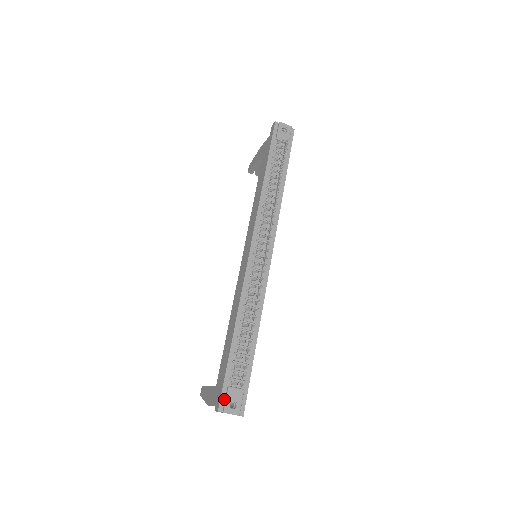
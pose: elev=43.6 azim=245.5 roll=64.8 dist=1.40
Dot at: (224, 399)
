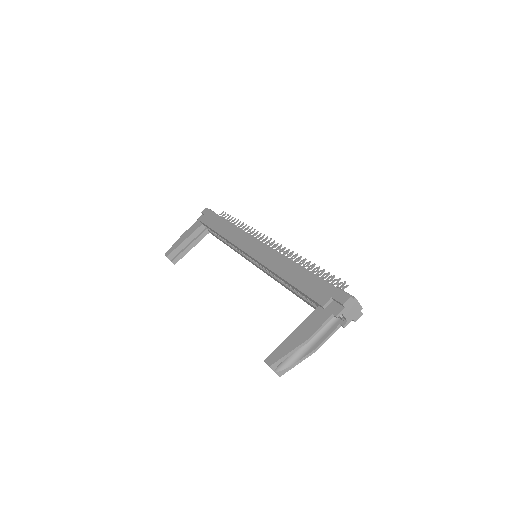
Dot at: (344, 293)
